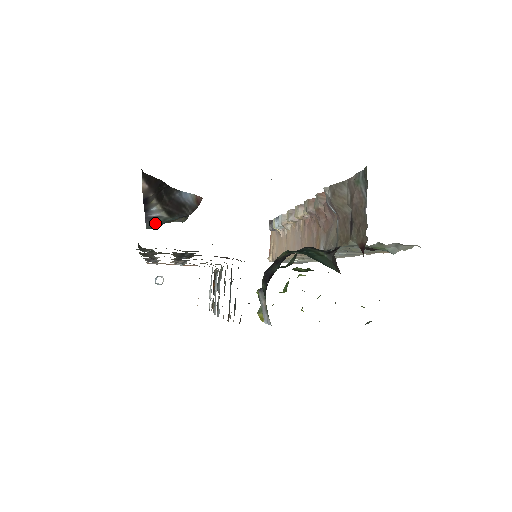
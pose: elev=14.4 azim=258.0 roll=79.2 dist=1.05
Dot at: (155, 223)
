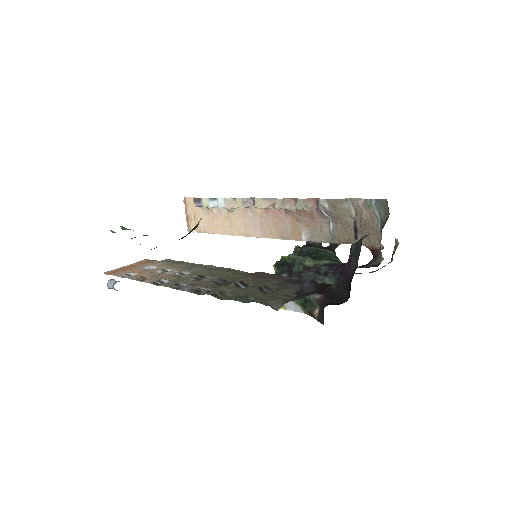
Dot at: (156, 247)
